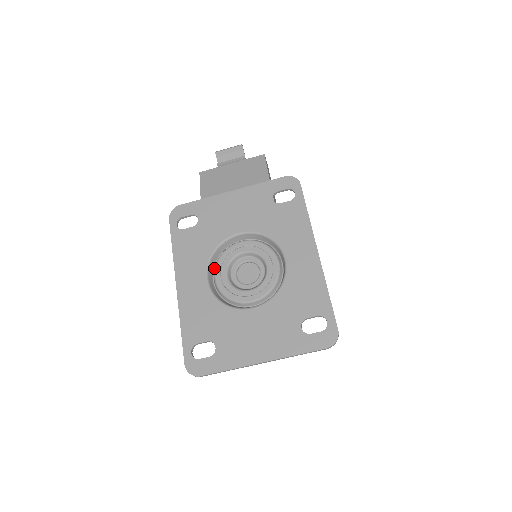
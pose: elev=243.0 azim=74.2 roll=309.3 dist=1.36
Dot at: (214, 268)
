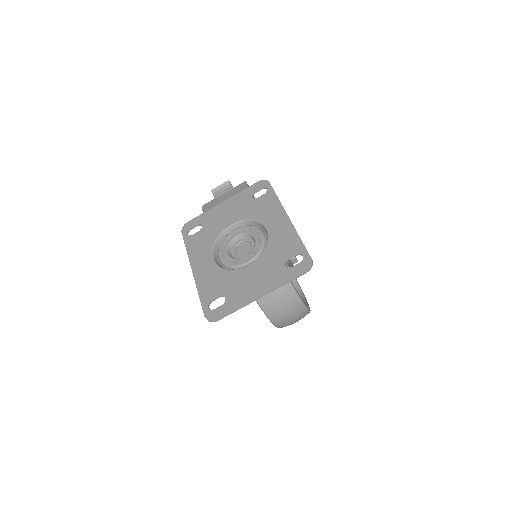
Dot at: occluded
